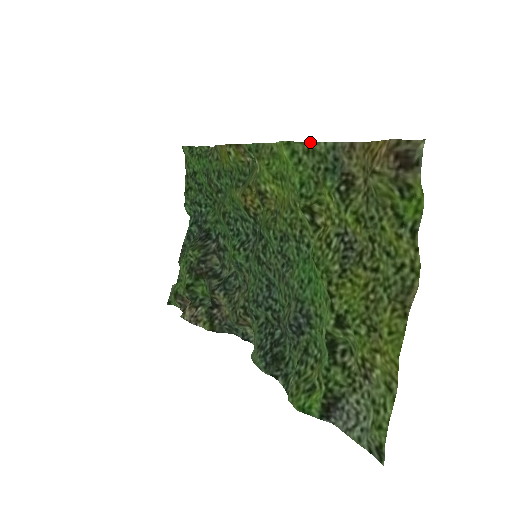
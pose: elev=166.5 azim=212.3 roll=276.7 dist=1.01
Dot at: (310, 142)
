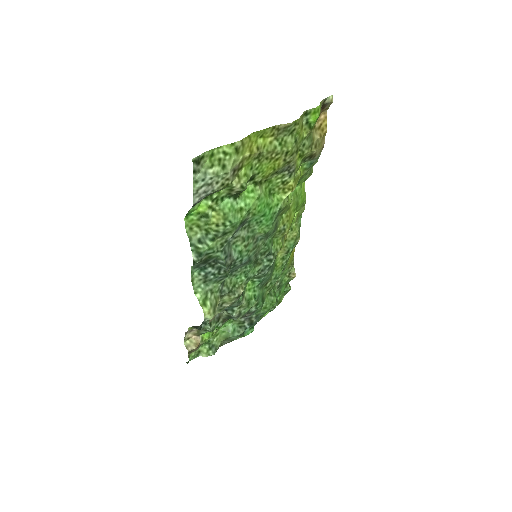
Dot at: occluded
